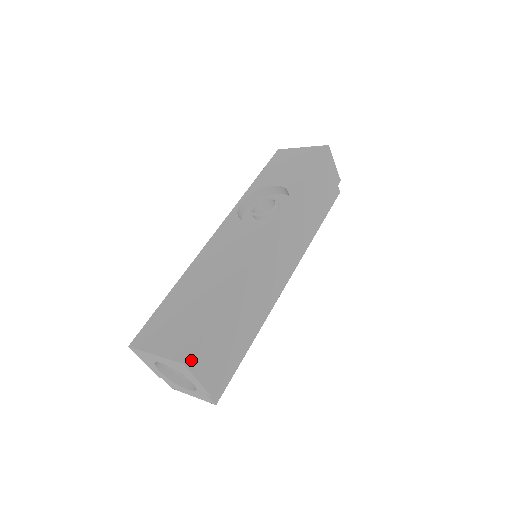
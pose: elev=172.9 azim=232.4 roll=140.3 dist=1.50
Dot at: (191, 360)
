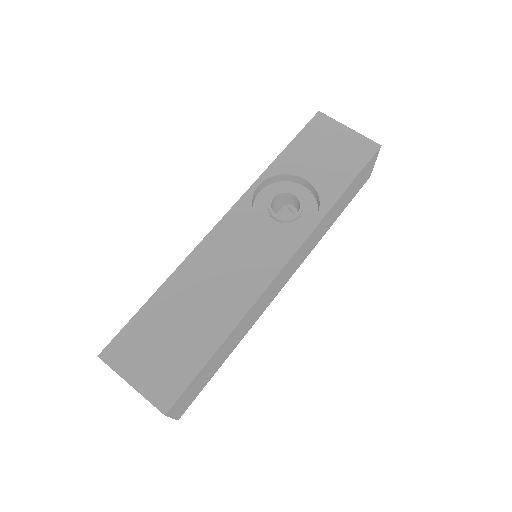
Dot at: (172, 408)
